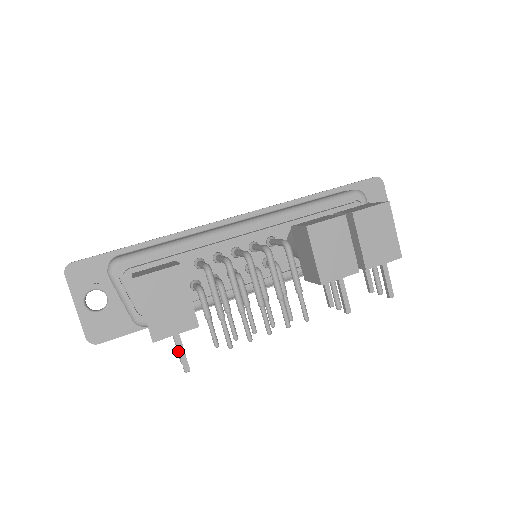
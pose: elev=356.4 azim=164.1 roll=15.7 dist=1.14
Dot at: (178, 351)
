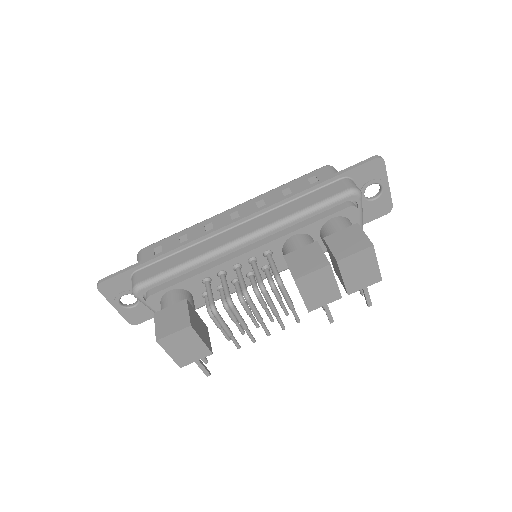
Dot at: (200, 368)
